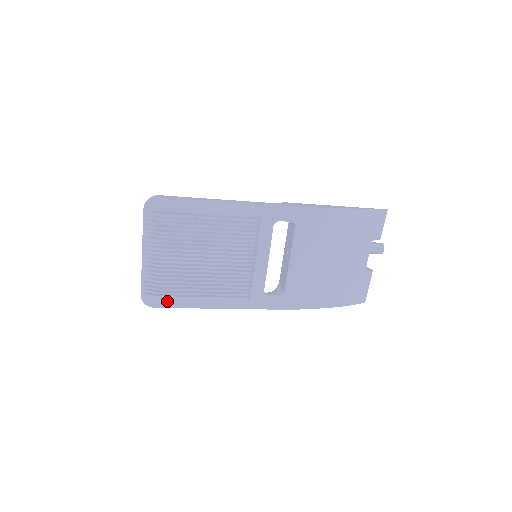
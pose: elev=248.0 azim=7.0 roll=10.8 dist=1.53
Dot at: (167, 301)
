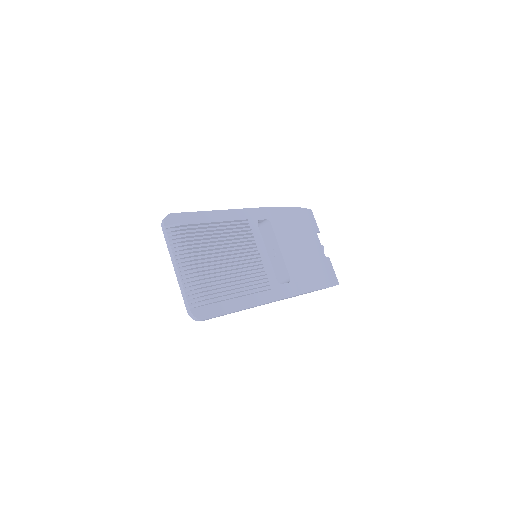
Dot at: (213, 310)
